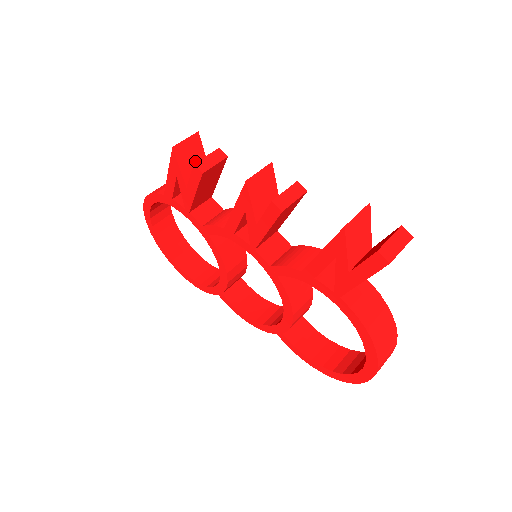
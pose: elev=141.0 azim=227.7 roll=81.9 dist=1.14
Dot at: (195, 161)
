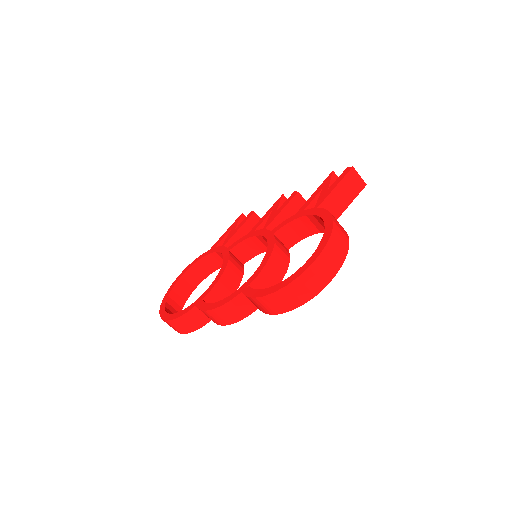
Dot at: occluded
